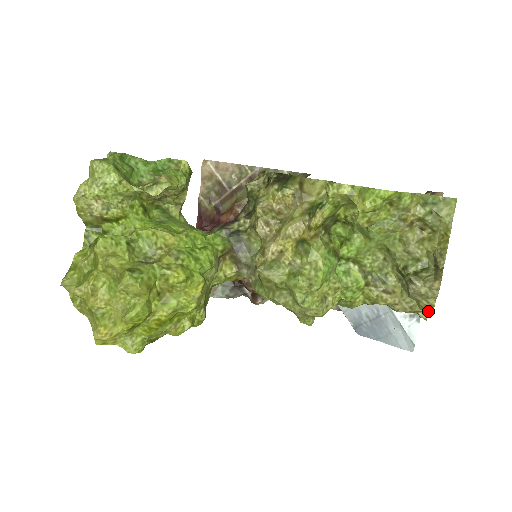
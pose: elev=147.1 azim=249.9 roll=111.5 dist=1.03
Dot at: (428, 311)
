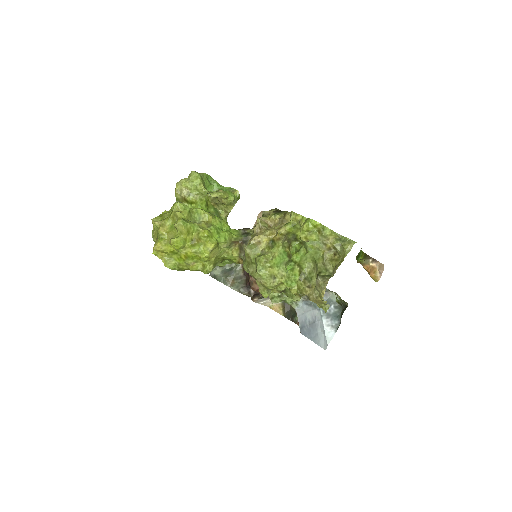
Dot at: (322, 298)
